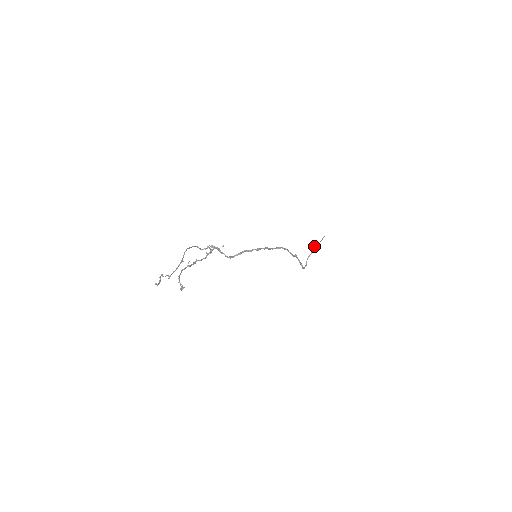
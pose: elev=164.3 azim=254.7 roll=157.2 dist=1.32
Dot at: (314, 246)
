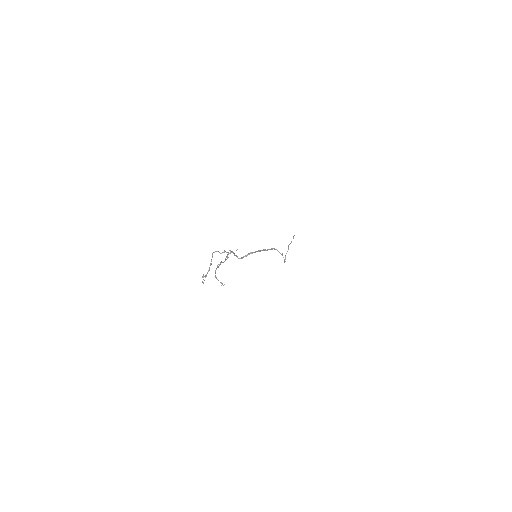
Dot at: (289, 244)
